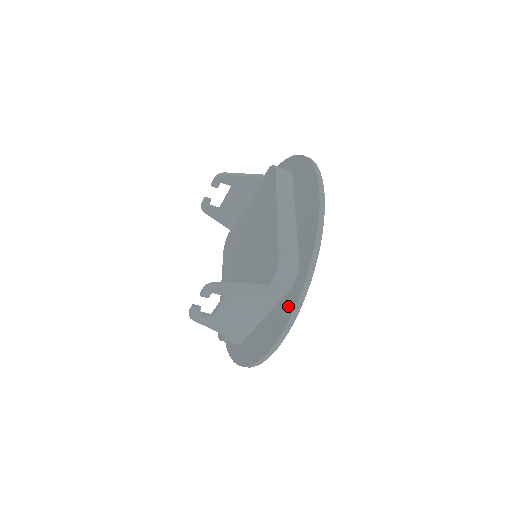
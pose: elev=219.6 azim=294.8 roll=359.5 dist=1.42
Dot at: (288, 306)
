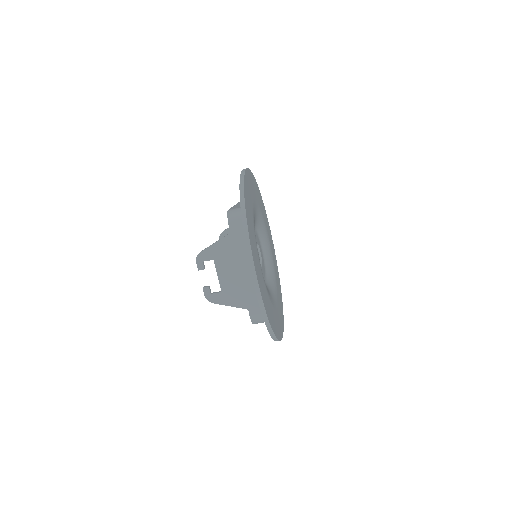
Dot at: occluded
